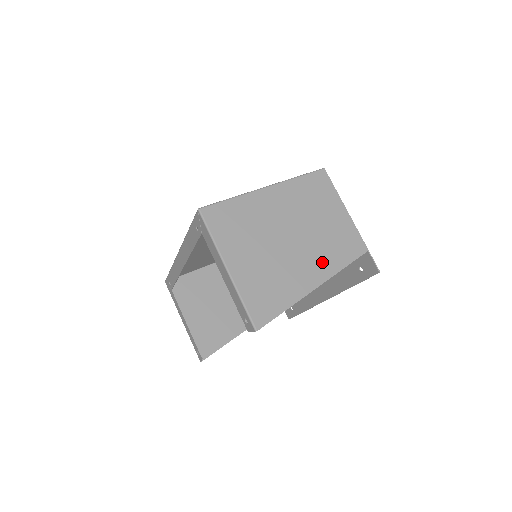
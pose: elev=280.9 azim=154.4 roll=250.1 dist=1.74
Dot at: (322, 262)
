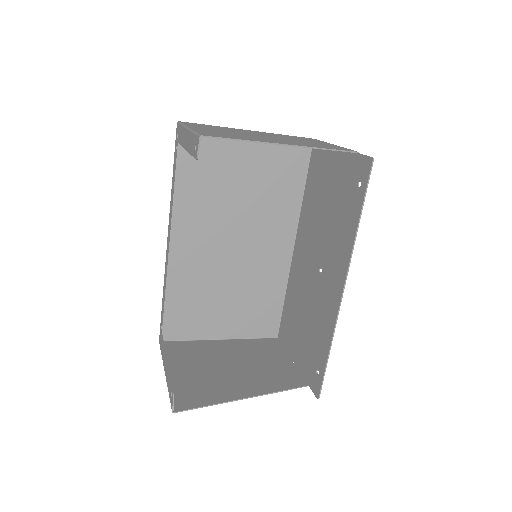
Dot at: occluded
